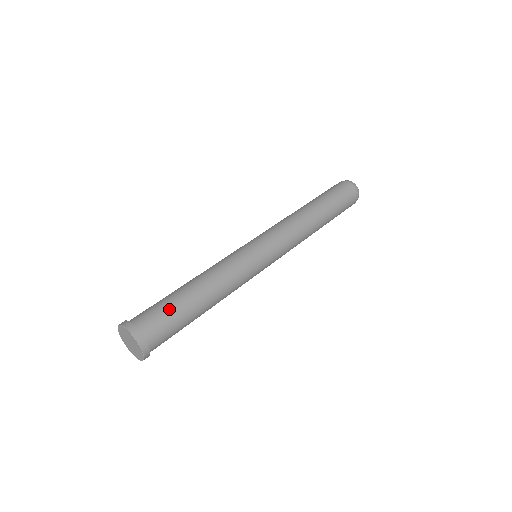
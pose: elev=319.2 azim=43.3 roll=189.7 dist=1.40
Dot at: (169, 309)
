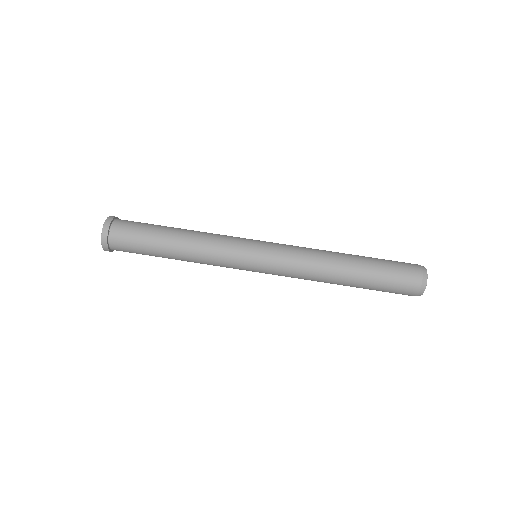
Dot at: (141, 251)
